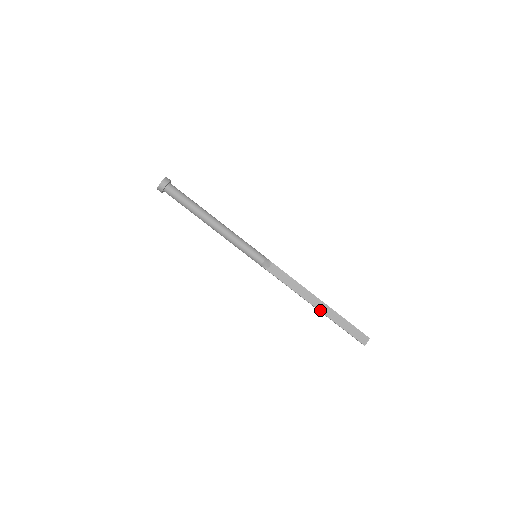
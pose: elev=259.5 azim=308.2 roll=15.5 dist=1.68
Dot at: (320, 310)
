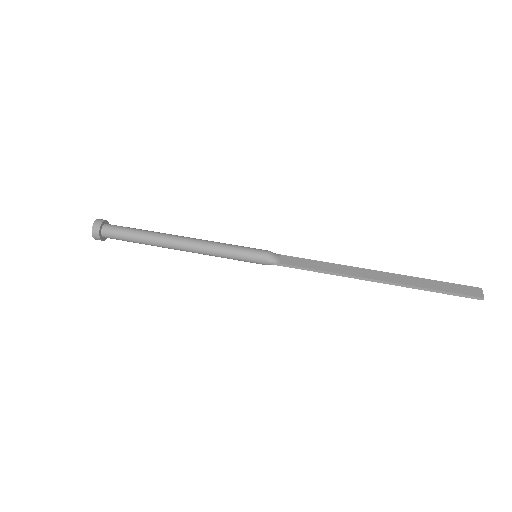
Dot at: (385, 280)
